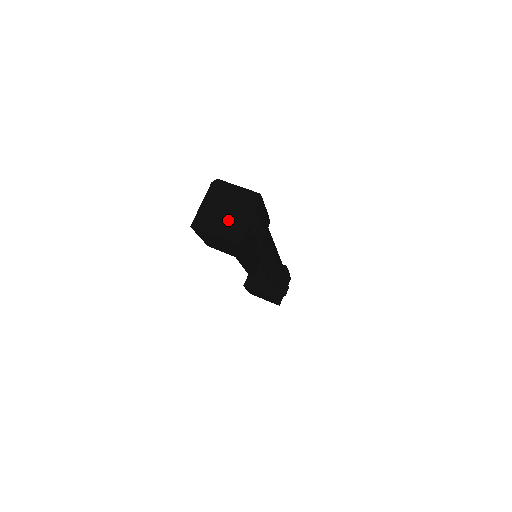
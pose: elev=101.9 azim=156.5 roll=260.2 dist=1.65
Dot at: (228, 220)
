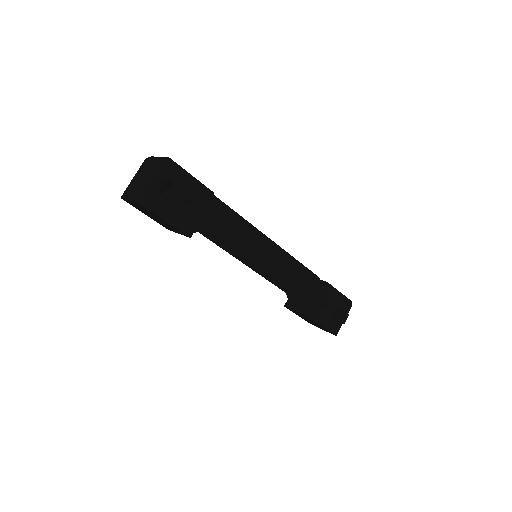
Dot at: (140, 185)
